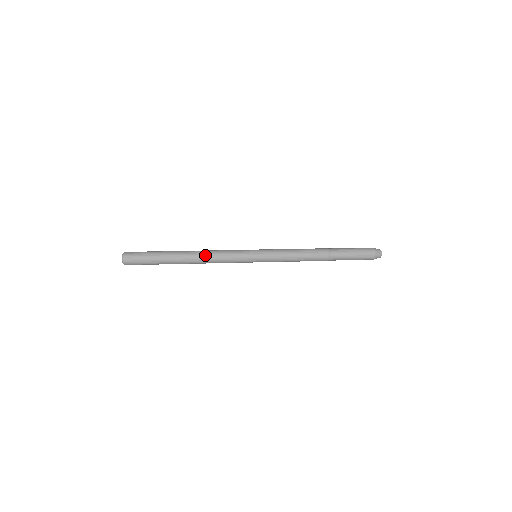
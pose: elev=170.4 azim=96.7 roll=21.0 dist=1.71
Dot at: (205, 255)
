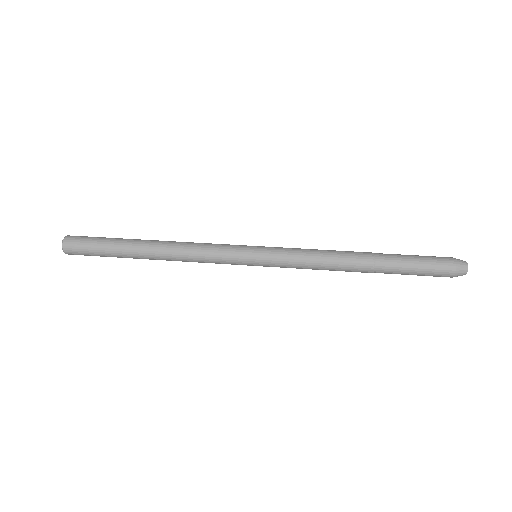
Dot at: (177, 247)
